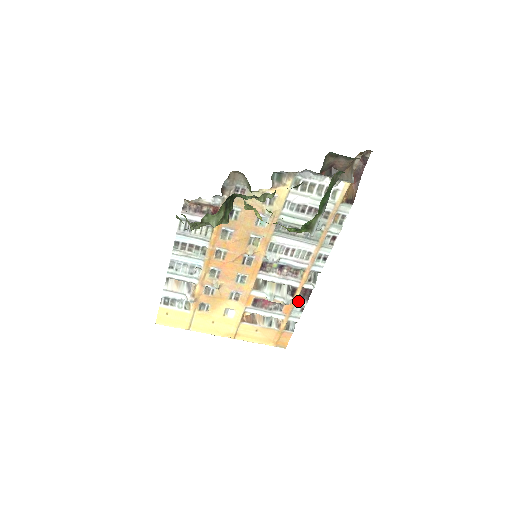
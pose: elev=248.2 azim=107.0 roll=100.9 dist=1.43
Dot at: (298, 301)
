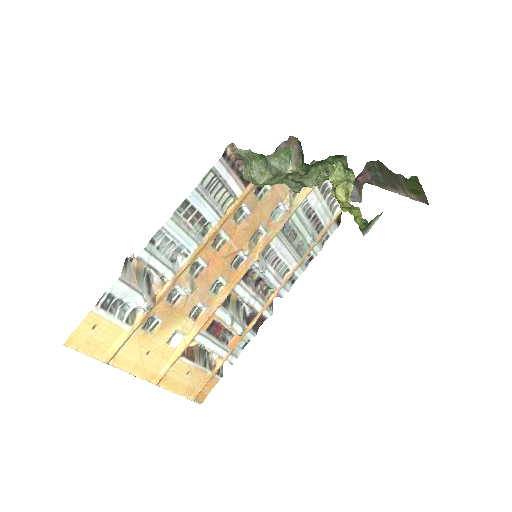
Dot at: (248, 332)
